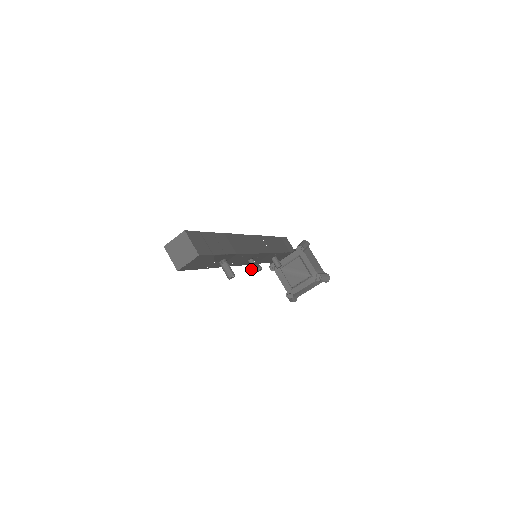
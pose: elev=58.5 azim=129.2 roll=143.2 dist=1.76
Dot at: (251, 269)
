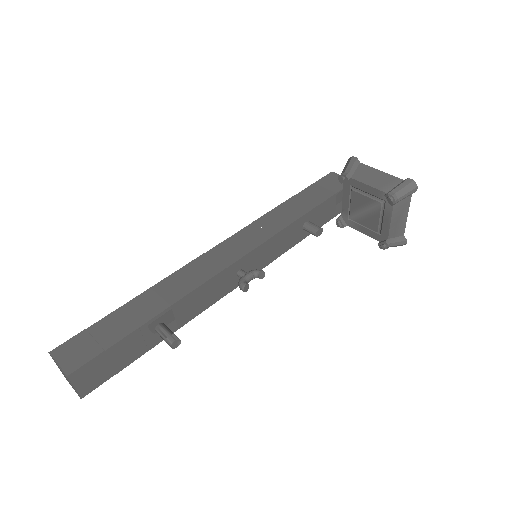
Dot at: occluded
